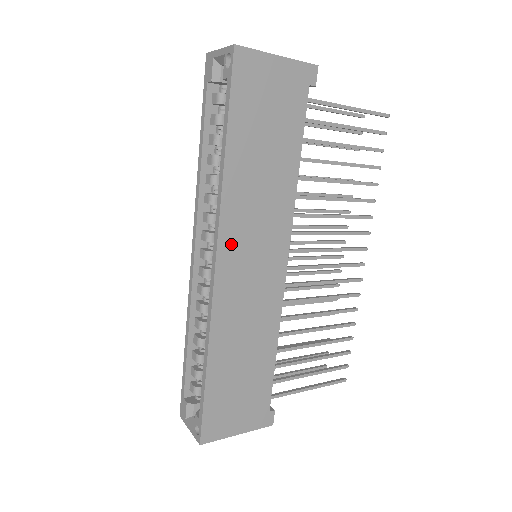
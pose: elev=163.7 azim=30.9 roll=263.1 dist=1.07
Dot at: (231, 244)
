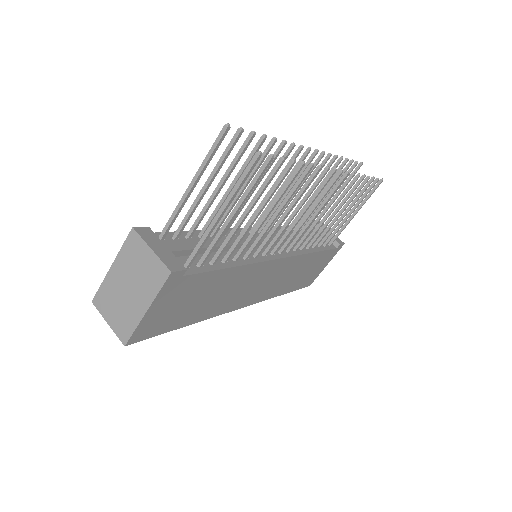
Dot at: (242, 302)
